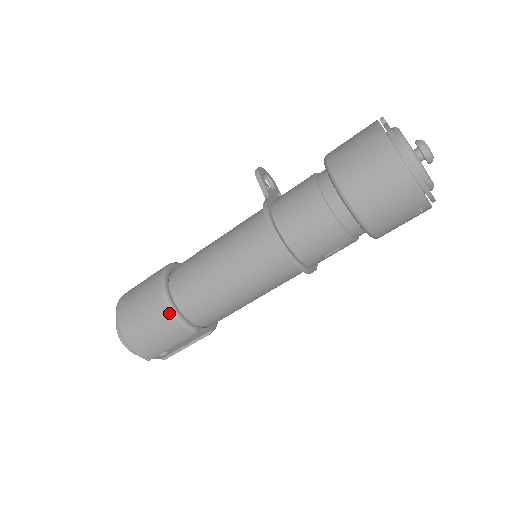
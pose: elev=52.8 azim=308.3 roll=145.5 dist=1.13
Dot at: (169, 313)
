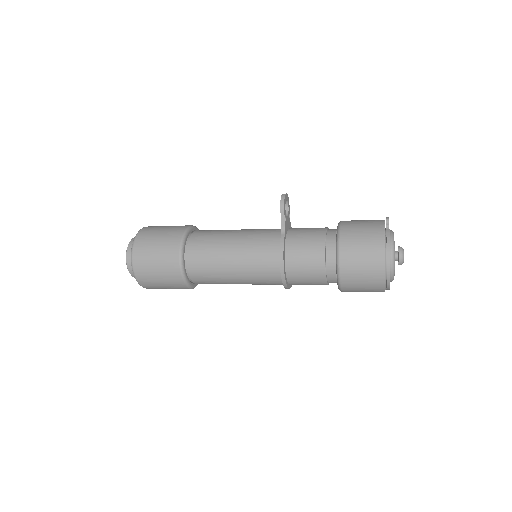
Dot at: (181, 280)
